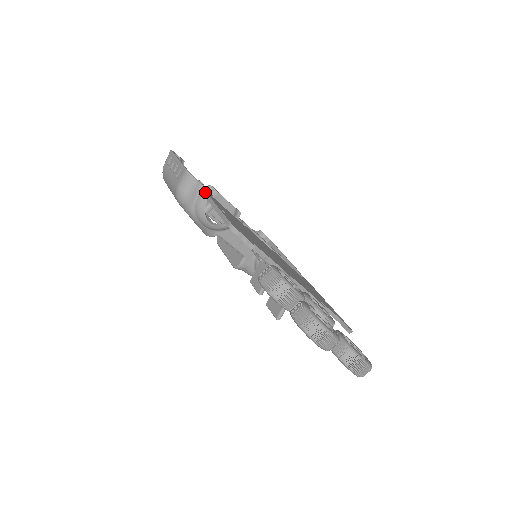
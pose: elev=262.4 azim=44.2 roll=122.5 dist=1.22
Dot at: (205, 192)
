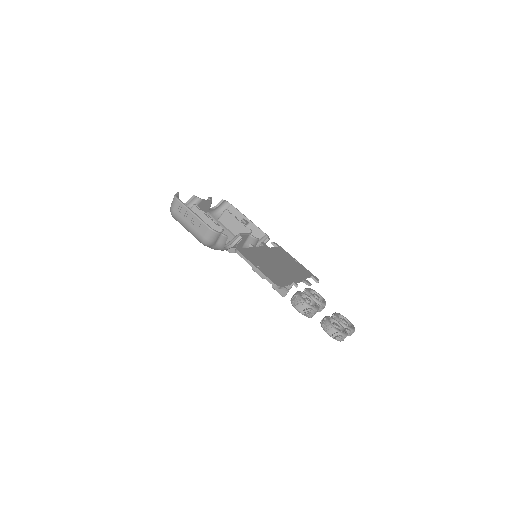
Dot at: (238, 251)
